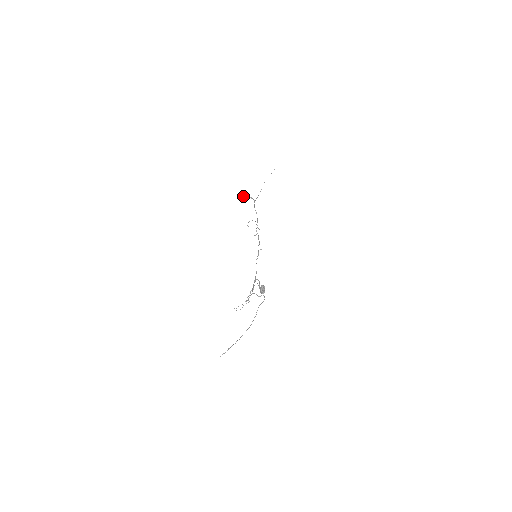
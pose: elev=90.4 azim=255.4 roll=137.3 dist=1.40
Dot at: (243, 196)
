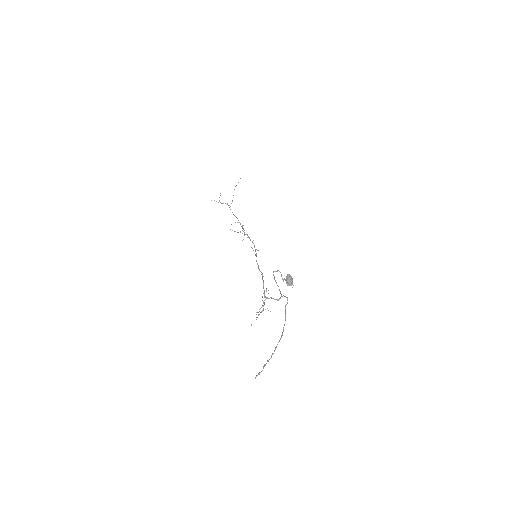
Dot at: occluded
